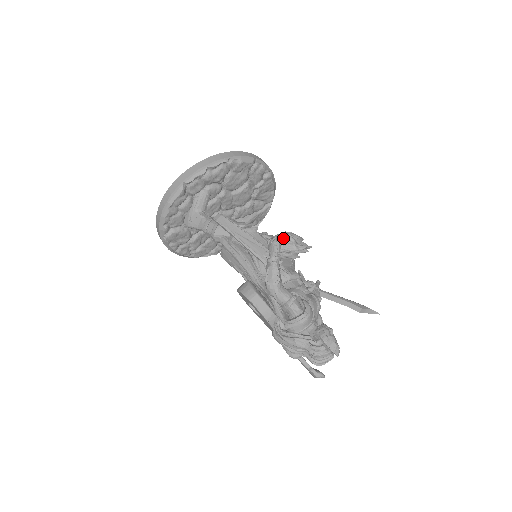
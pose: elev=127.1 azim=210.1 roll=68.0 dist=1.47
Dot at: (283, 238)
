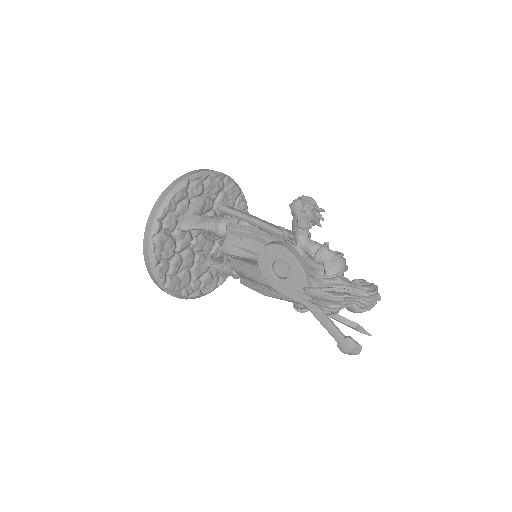
Dot at: (307, 196)
